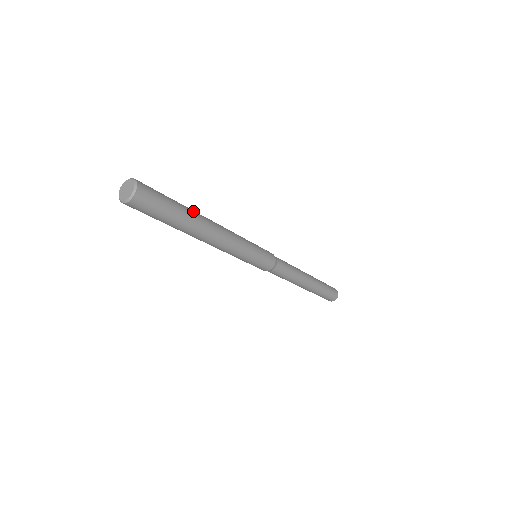
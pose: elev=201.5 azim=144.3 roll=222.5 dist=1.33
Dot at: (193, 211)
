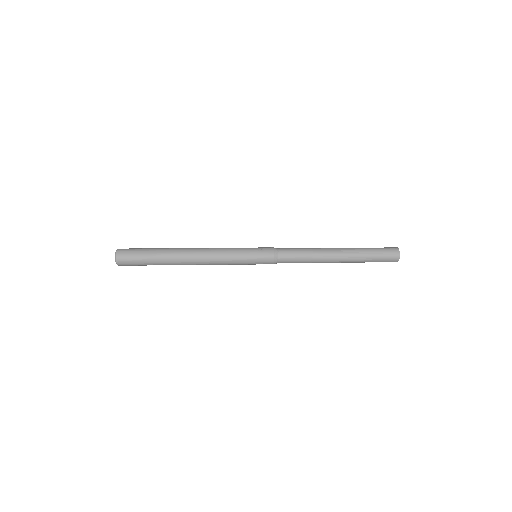
Dot at: (169, 253)
